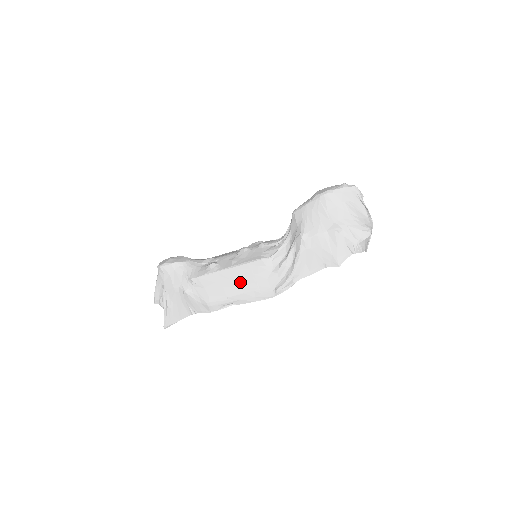
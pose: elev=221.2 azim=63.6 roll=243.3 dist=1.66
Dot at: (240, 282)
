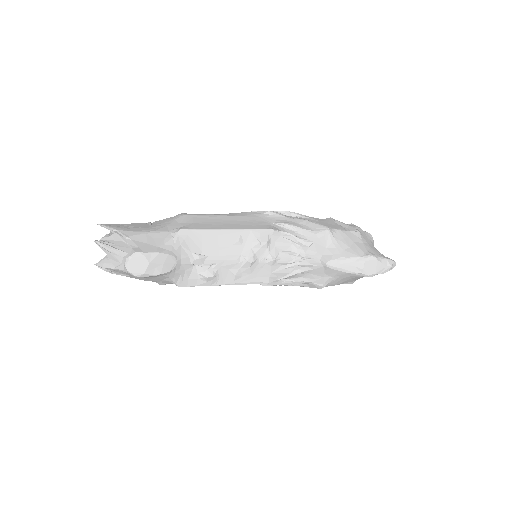
Dot at: occluded
